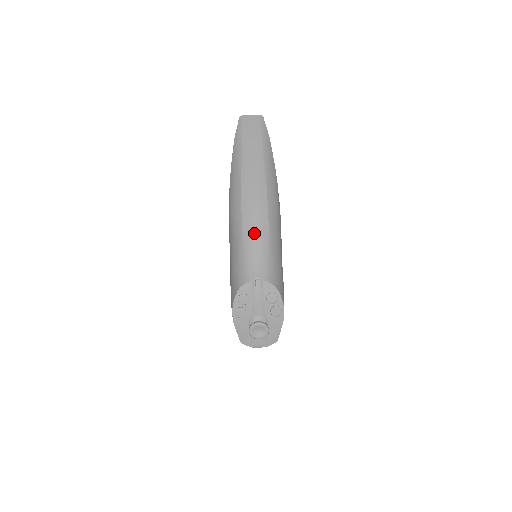
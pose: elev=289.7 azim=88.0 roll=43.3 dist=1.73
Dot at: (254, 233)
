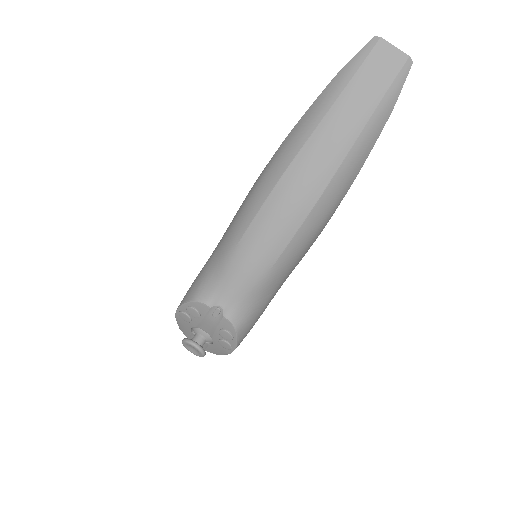
Dot at: (254, 252)
